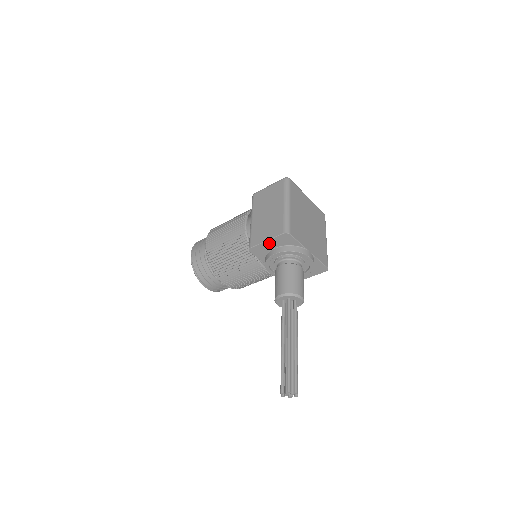
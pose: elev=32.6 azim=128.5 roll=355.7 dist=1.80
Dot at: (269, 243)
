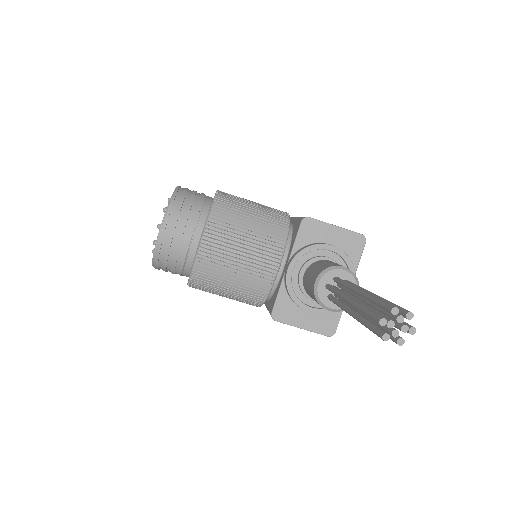
Dot at: (334, 231)
